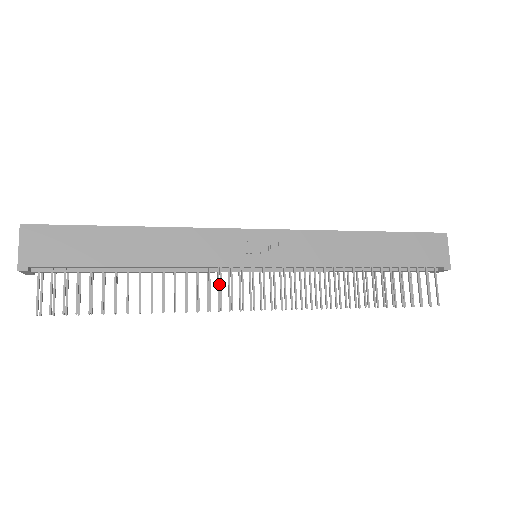
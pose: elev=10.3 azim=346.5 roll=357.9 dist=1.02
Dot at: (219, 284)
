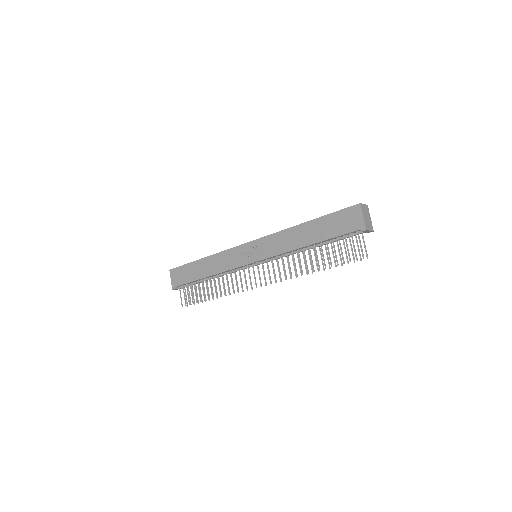
Dot at: occluded
